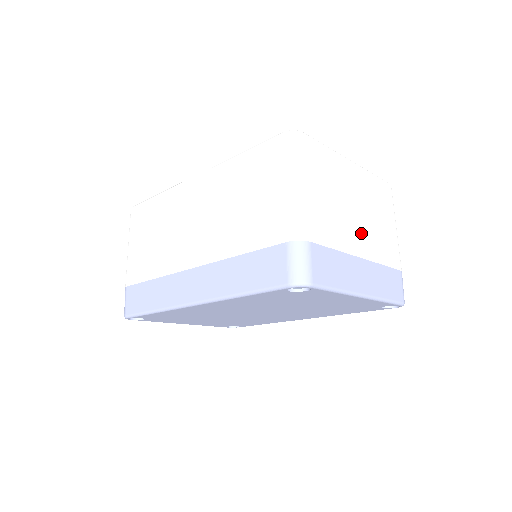
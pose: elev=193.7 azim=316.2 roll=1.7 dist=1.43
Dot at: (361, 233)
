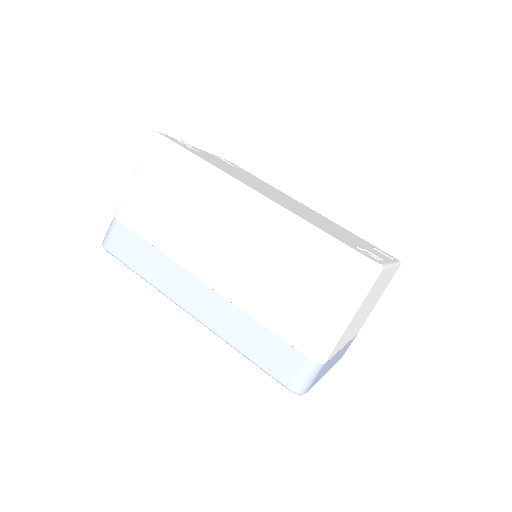
Dot at: occluded
